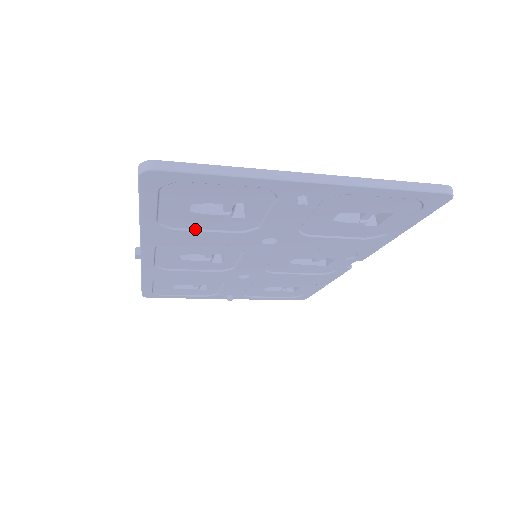
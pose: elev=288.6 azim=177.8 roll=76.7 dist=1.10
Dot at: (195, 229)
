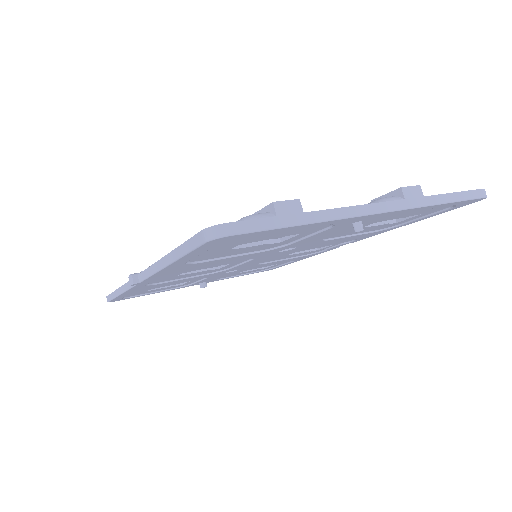
Dot at: (220, 257)
